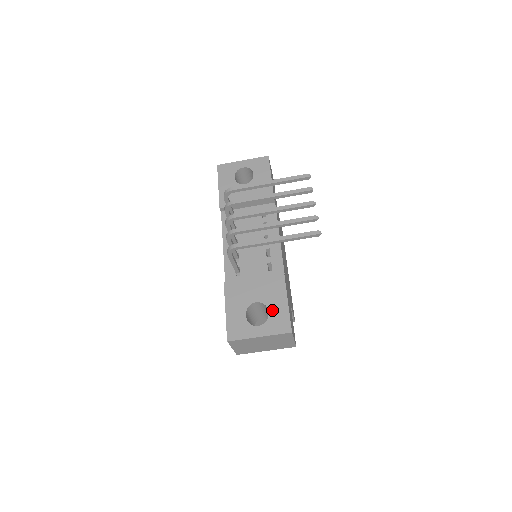
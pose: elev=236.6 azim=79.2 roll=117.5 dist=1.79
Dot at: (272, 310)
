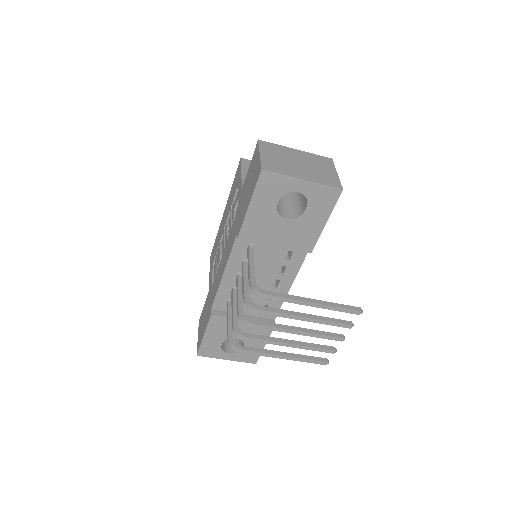
Dot at: occluded
